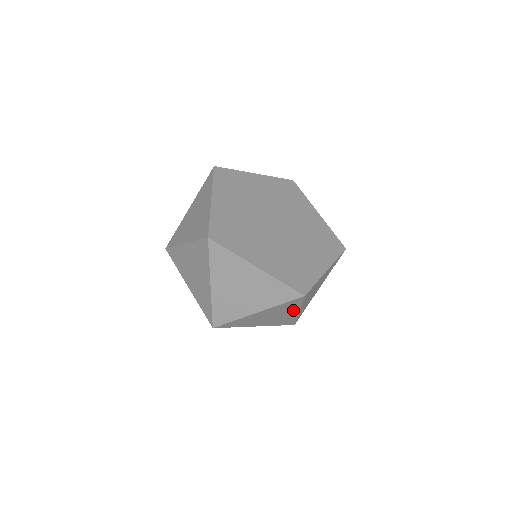
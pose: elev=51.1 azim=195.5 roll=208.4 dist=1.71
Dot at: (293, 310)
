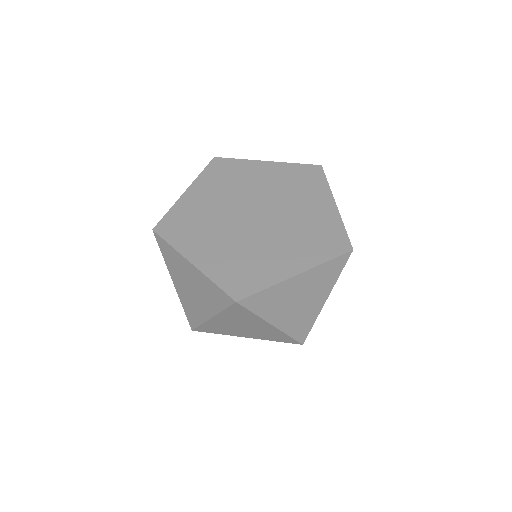
Dot at: (259, 321)
